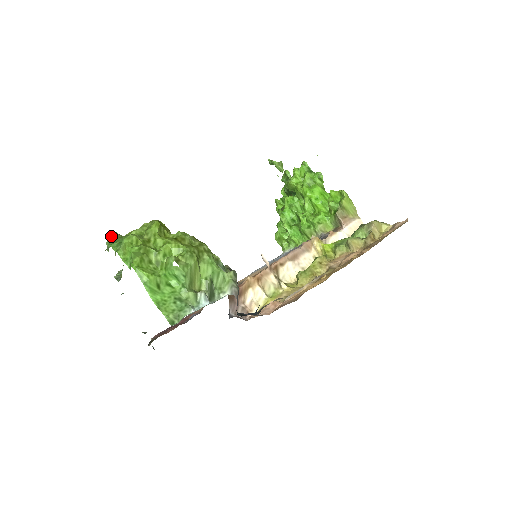
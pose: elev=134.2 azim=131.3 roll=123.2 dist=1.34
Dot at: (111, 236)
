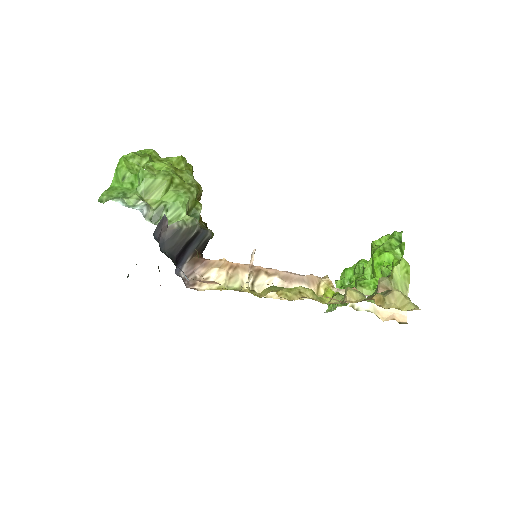
Dot at: occluded
